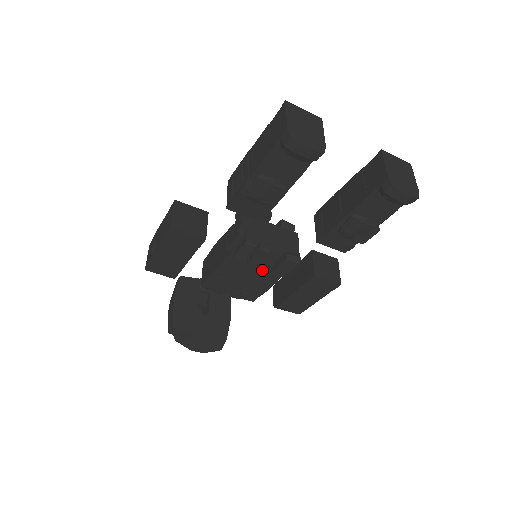
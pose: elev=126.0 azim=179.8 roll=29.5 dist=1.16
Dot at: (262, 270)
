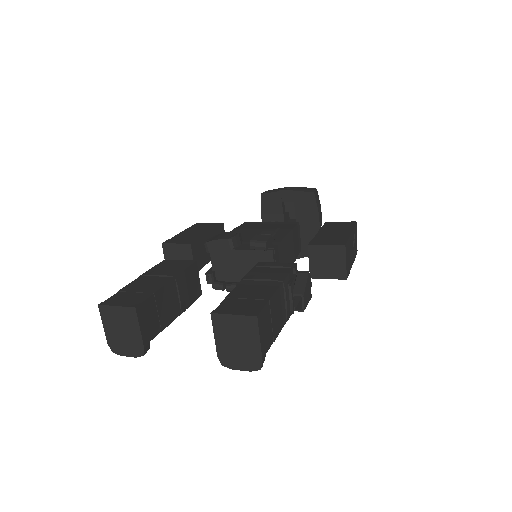
Dot at: occluded
